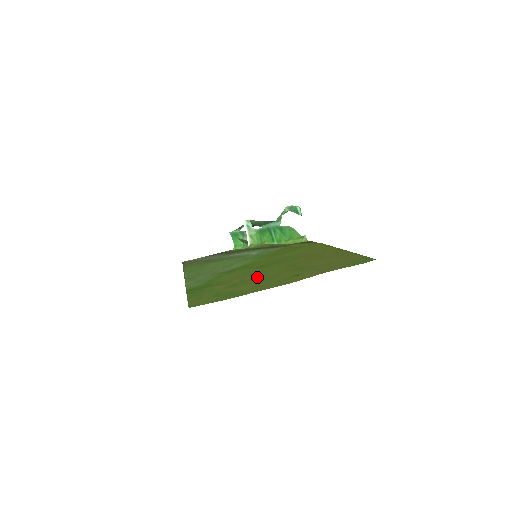
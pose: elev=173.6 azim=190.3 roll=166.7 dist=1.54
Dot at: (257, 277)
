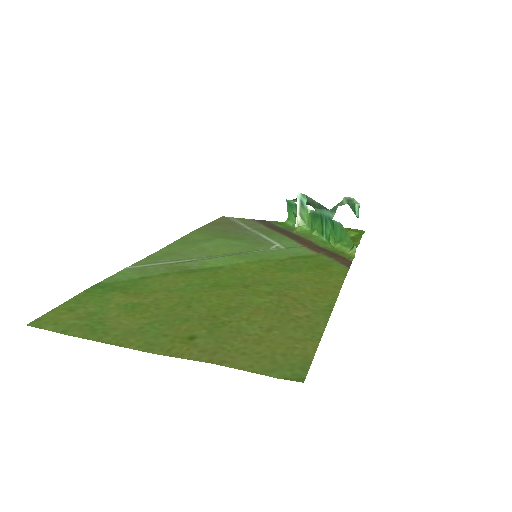
Dot at: (171, 307)
